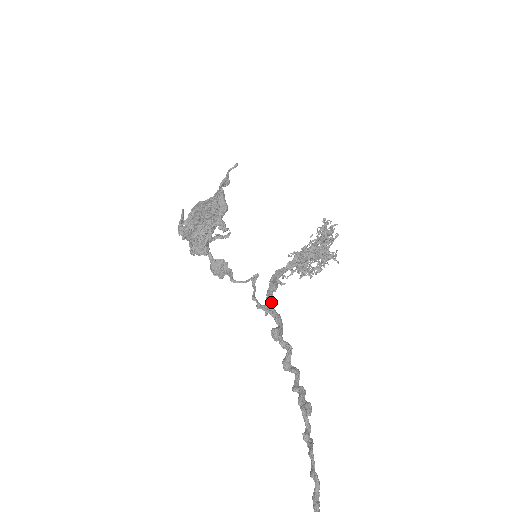
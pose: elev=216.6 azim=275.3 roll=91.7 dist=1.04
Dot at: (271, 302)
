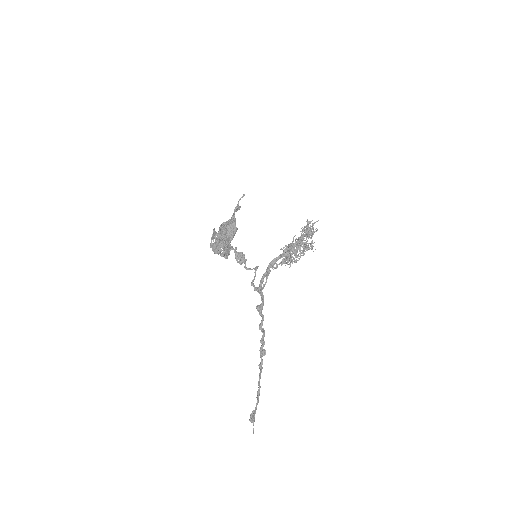
Dot at: (261, 287)
